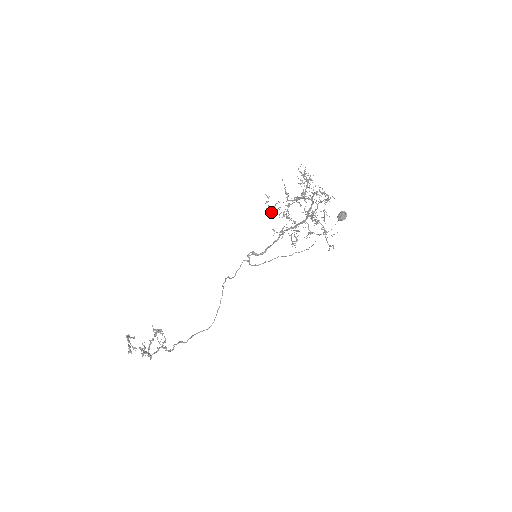
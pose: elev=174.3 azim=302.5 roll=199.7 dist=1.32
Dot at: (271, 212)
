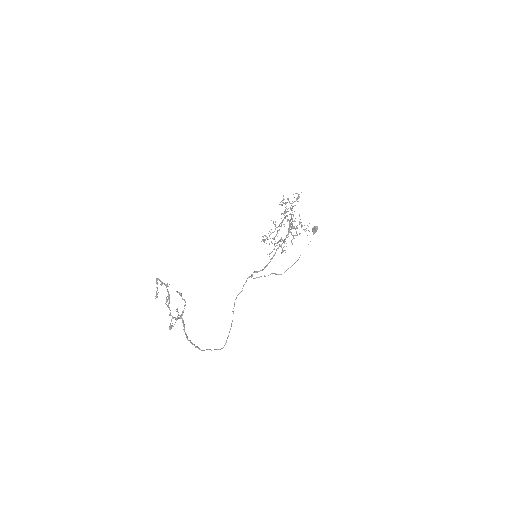
Dot at: (265, 236)
